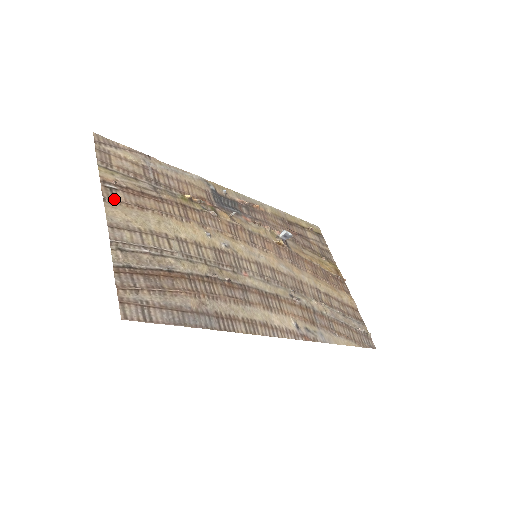
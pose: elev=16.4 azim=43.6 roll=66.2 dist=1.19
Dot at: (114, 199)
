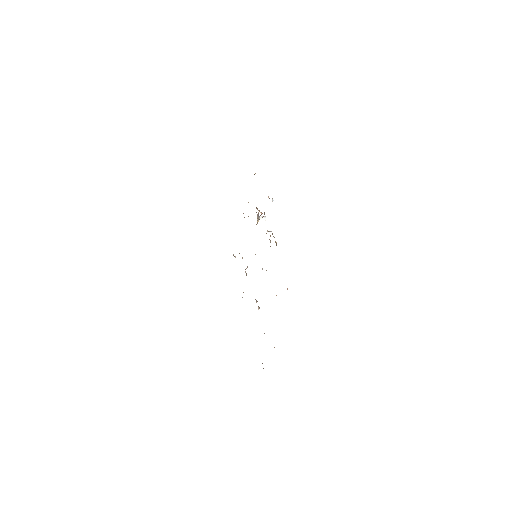
Dot at: occluded
